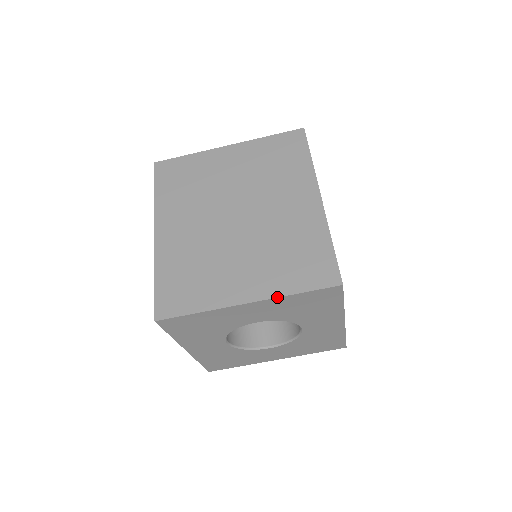
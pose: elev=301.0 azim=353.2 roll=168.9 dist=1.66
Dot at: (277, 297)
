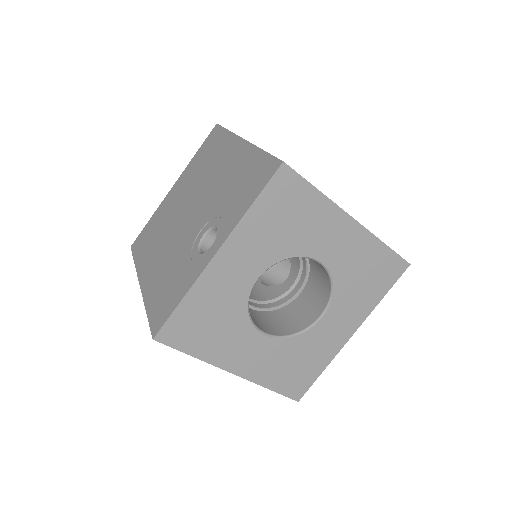
Dot at: occluded
